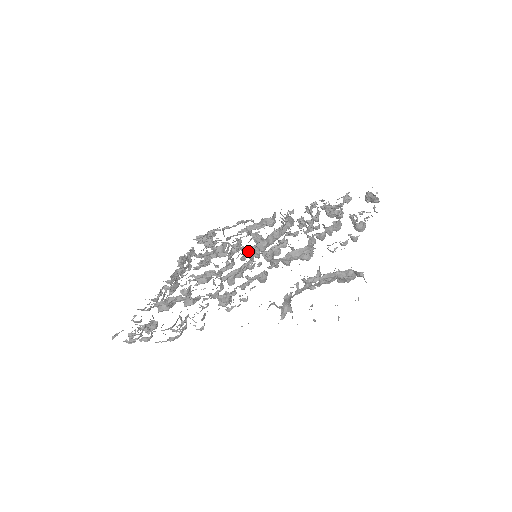
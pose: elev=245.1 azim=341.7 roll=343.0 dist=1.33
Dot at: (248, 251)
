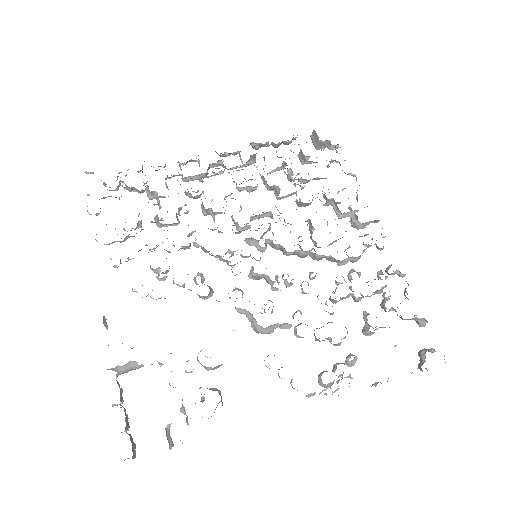
Dot at: occluded
